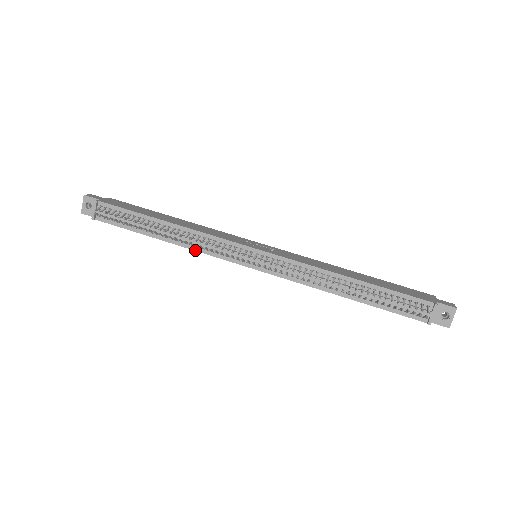
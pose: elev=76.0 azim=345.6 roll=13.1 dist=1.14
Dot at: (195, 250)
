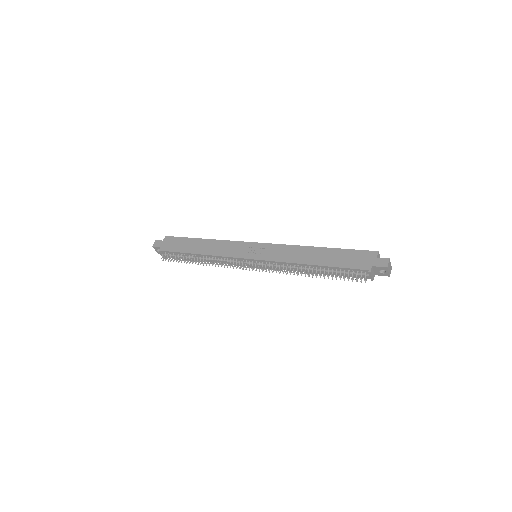
Dot at: occluded
